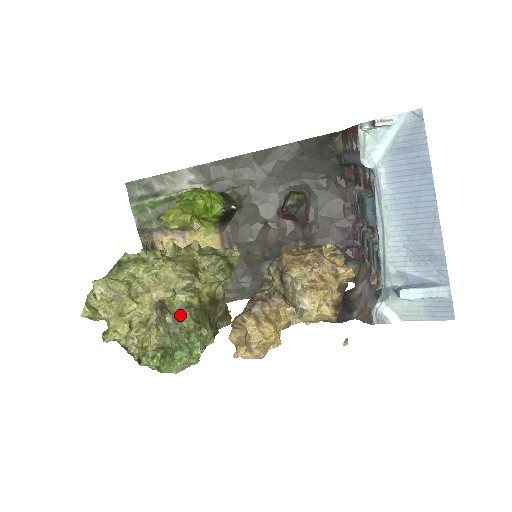
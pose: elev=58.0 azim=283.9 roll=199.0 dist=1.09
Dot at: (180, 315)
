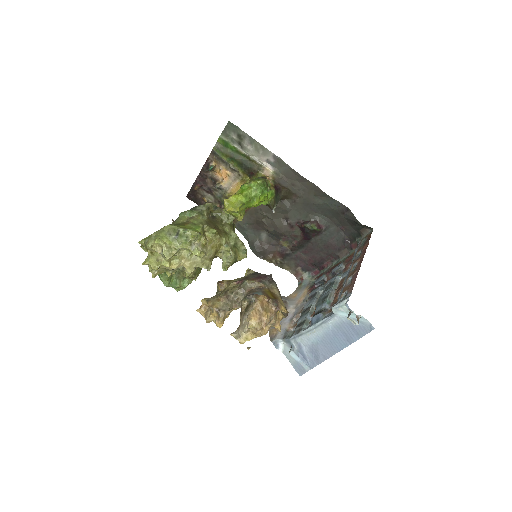
Dot at: occluded
